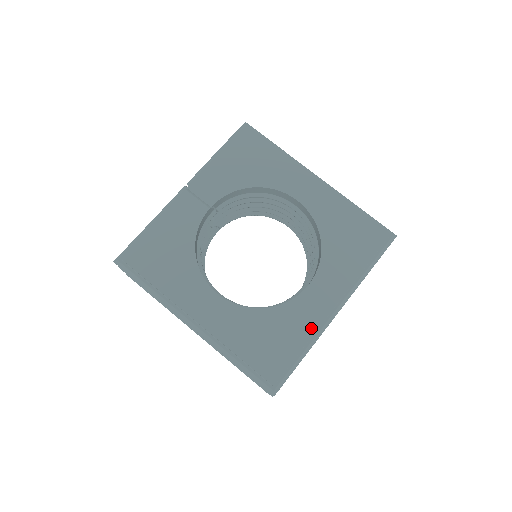
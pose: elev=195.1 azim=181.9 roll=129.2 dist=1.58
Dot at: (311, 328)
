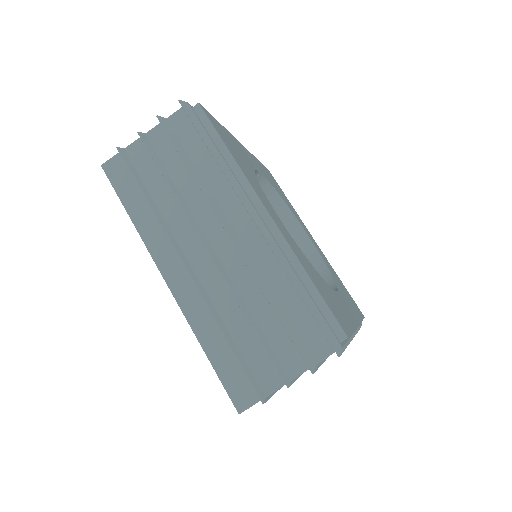
Dot at: (352, 322)
